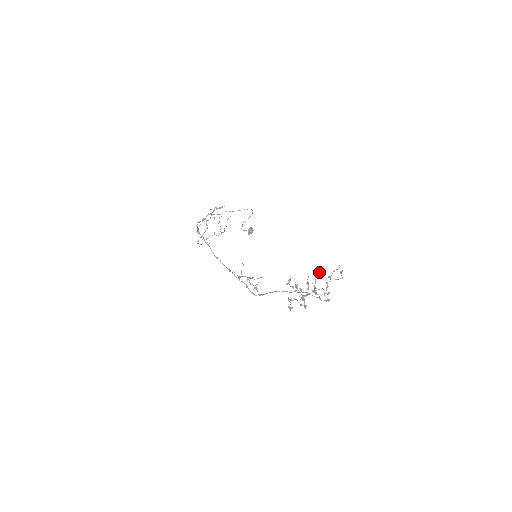
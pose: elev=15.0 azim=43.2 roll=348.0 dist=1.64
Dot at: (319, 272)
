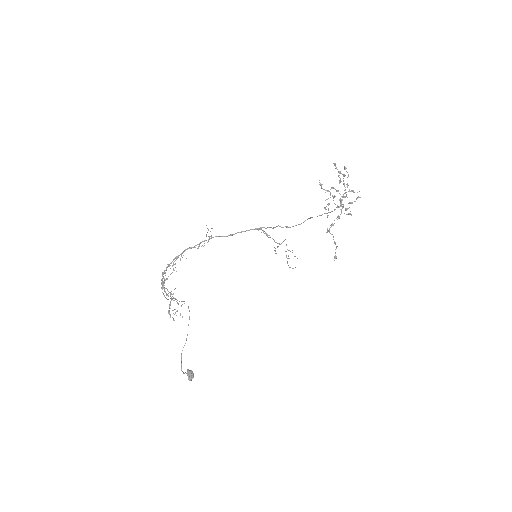
Dot at: (334, 163)
